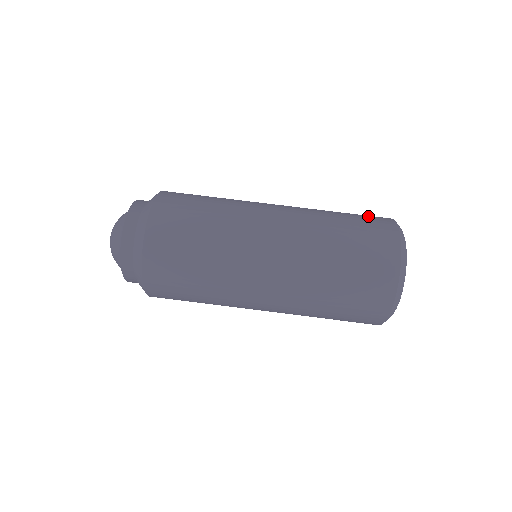
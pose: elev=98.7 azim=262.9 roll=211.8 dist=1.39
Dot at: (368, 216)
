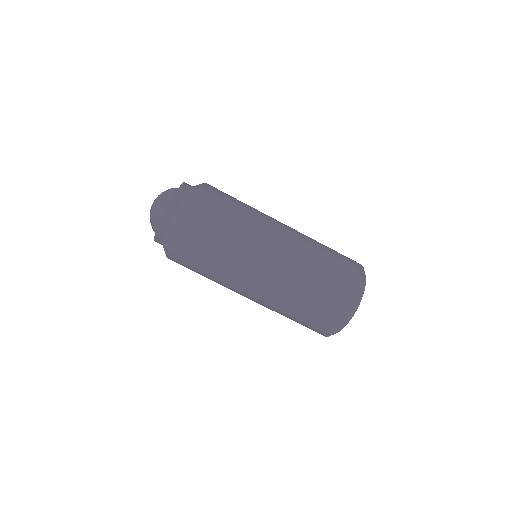
Dot at: occluded
